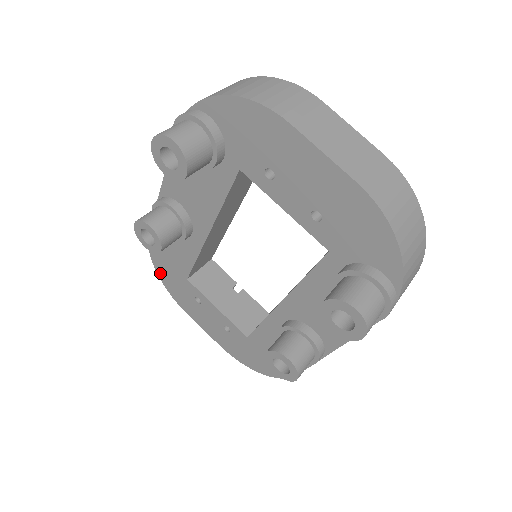
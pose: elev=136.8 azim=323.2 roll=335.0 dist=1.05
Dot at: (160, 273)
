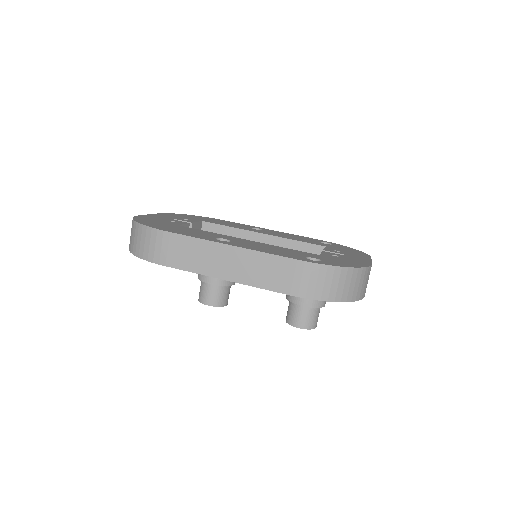
Dot at: occluded
